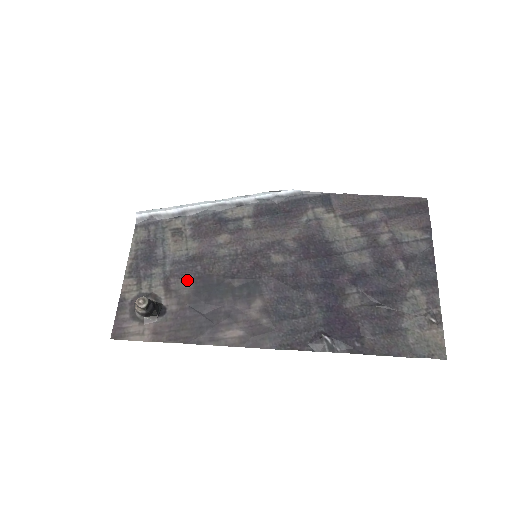
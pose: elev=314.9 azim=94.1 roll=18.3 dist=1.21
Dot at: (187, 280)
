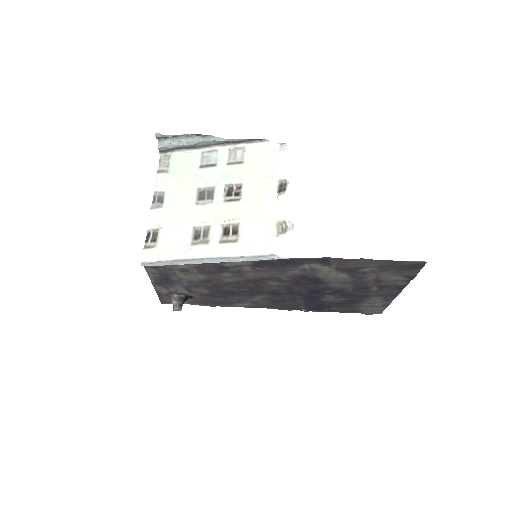
Dot at: (203, 289)
